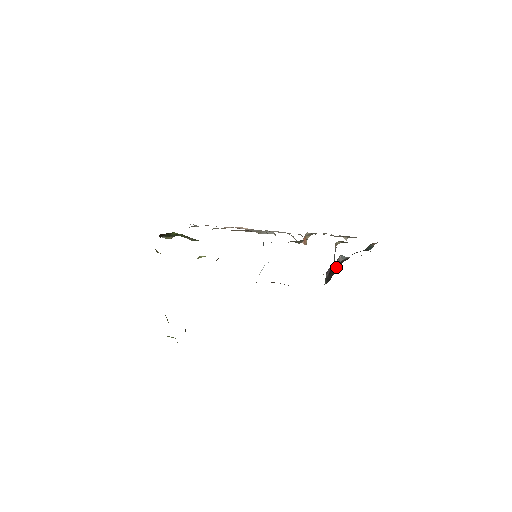
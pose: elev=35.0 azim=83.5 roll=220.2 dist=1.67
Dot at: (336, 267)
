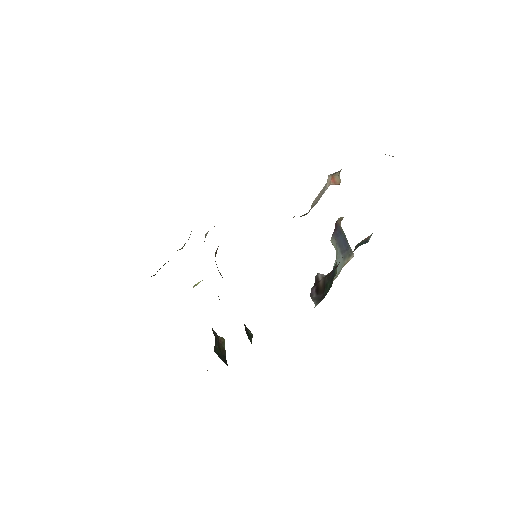
Dot at: (323, 283)
